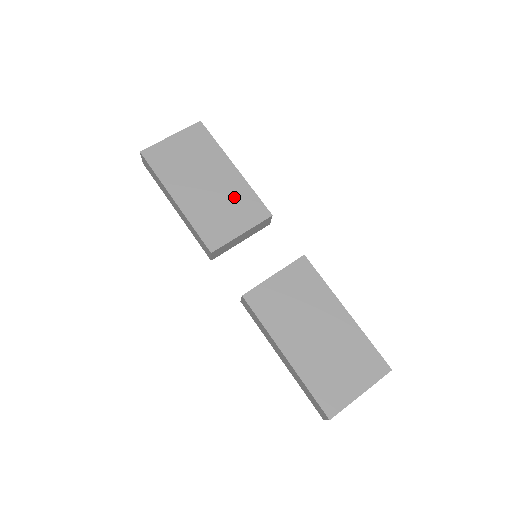
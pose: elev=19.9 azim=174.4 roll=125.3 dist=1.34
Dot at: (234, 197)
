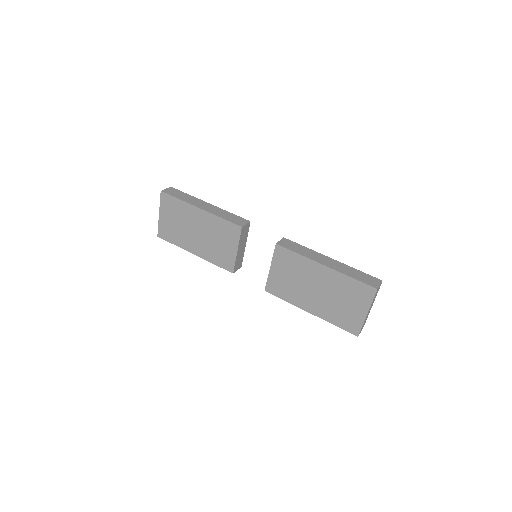
Dot at: (215, 230)
